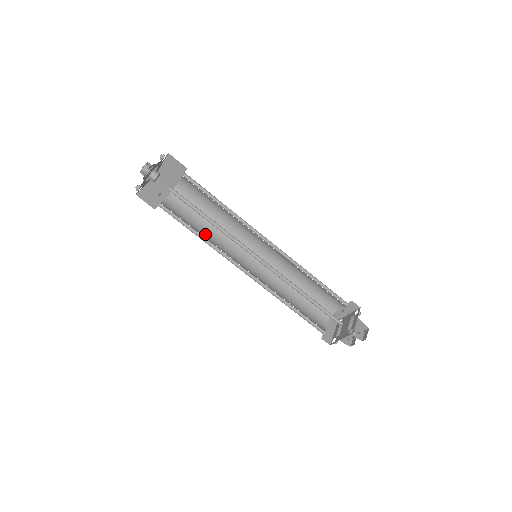
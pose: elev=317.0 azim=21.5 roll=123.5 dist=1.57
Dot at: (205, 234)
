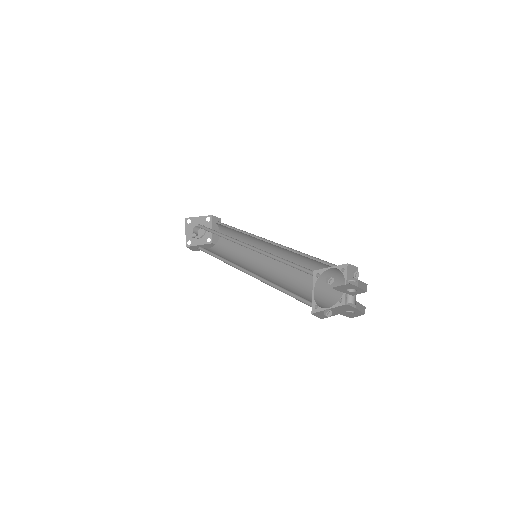
Dot at: (226, 259)
